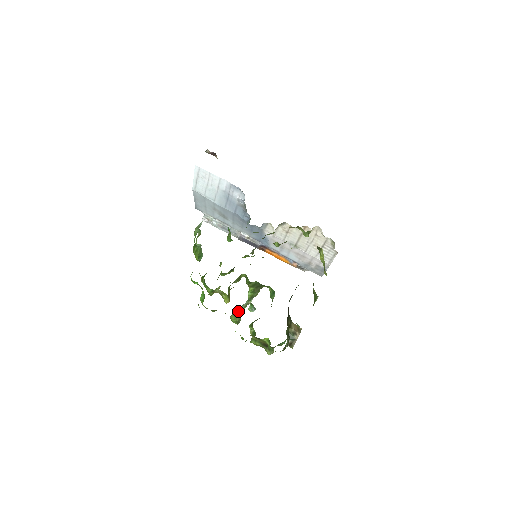
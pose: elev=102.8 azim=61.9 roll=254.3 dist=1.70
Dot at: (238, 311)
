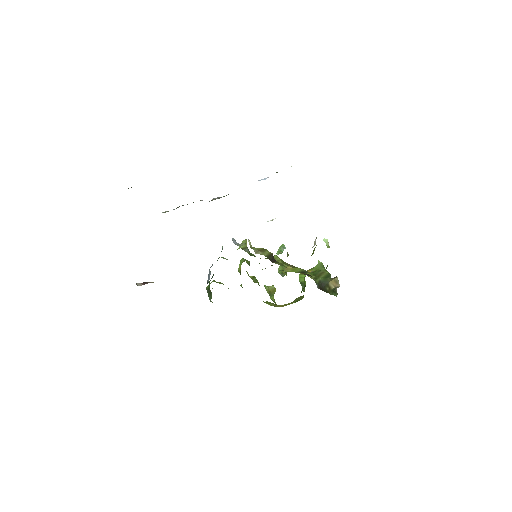
Dot at: occluded
